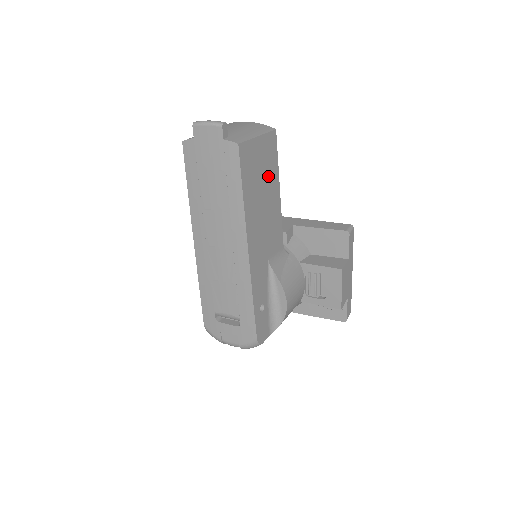
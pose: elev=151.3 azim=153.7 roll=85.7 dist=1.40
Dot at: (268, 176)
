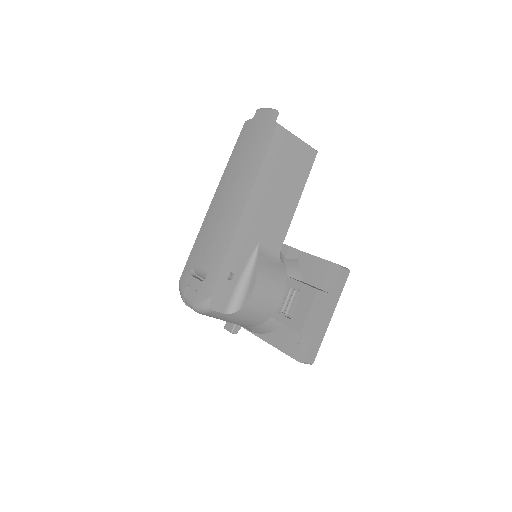
Dot at: (293, 176)
